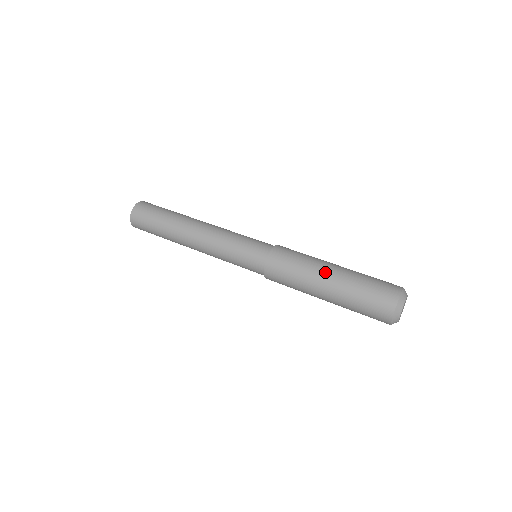
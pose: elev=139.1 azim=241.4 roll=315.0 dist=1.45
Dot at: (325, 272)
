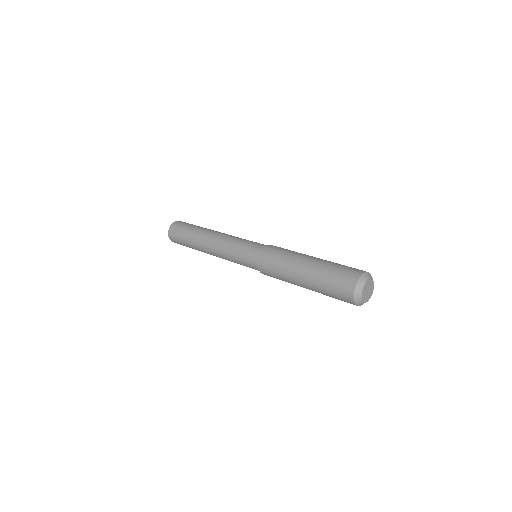
Dot at: (298, 271)
